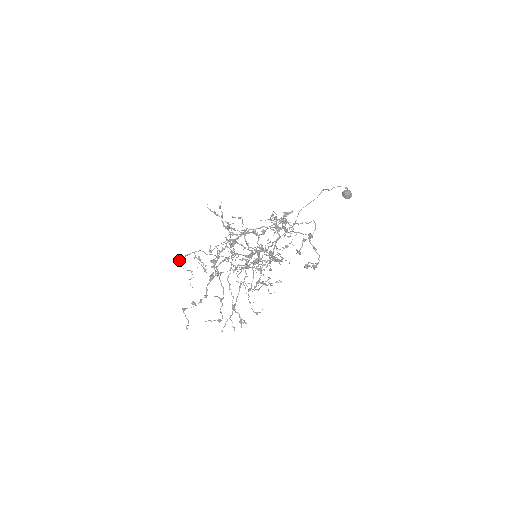
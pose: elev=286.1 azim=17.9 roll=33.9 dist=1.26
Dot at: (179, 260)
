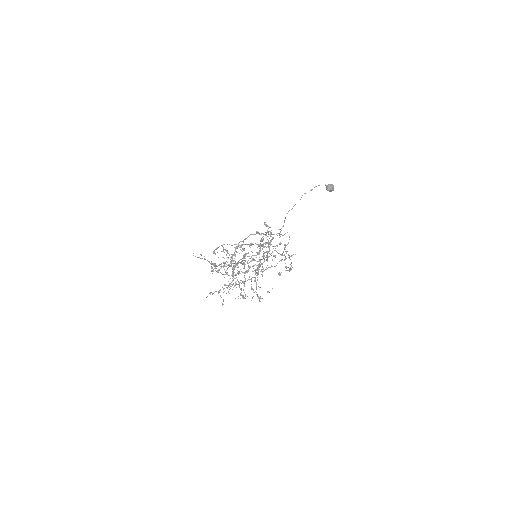
Dot at: (214, 251)
